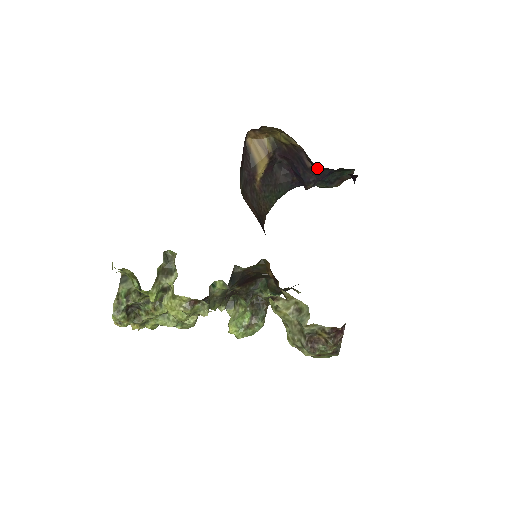
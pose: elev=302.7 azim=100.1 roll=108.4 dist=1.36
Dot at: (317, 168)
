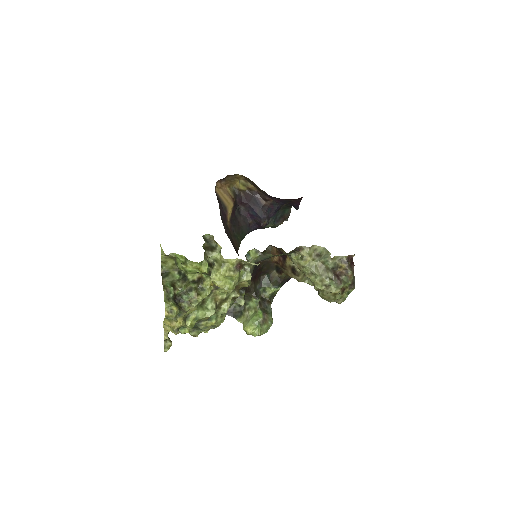
Dot at: (270, 204)
